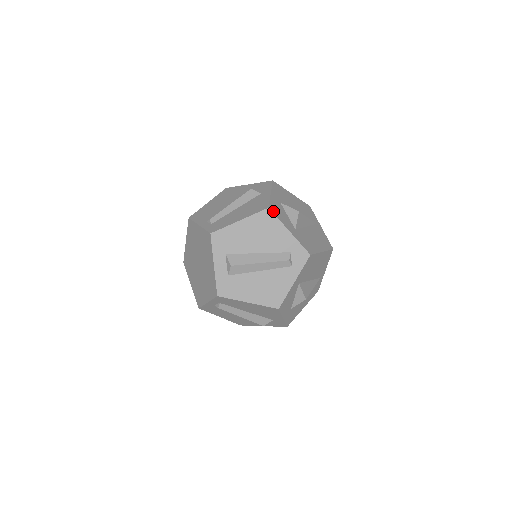
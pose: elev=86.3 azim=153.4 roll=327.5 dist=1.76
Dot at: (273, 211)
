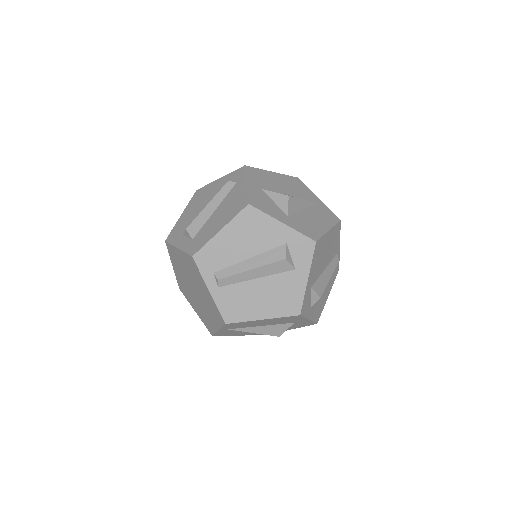
Dot at: occluded
